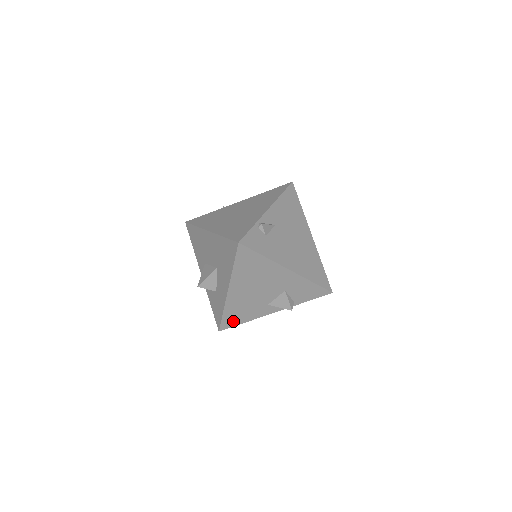
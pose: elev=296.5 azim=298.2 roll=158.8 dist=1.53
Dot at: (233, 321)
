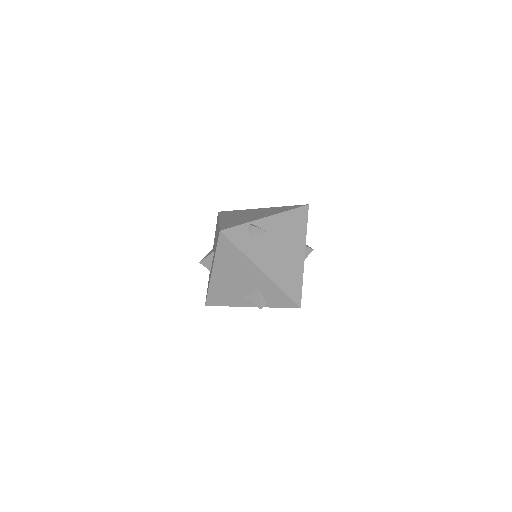
Dot at: (216, 301)
